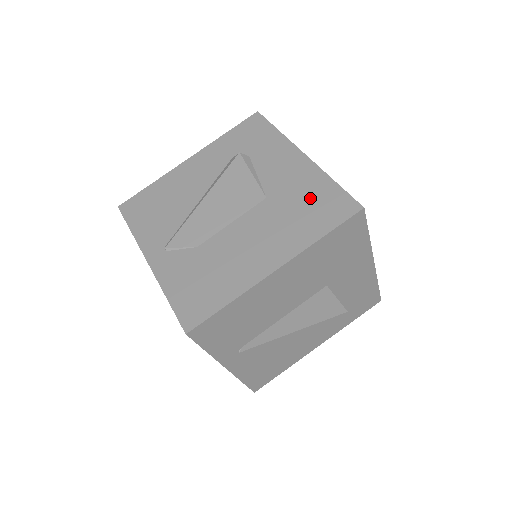
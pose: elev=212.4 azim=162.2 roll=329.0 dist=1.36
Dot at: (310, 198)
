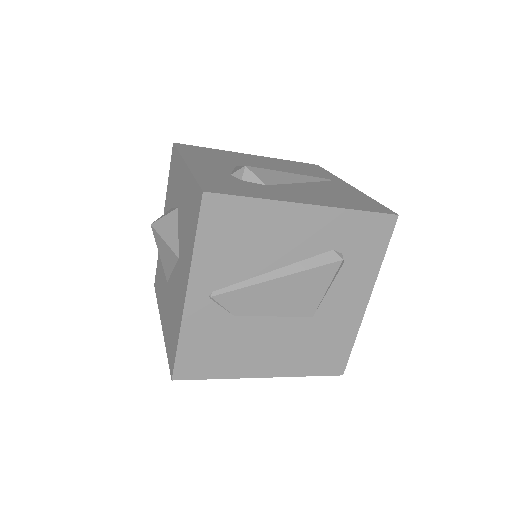
Dot at: (331, 343)
